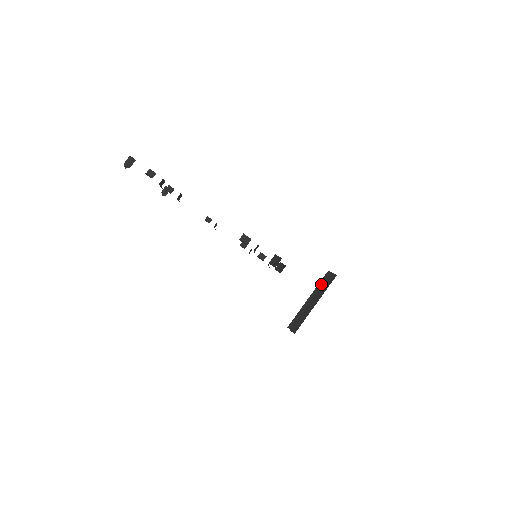
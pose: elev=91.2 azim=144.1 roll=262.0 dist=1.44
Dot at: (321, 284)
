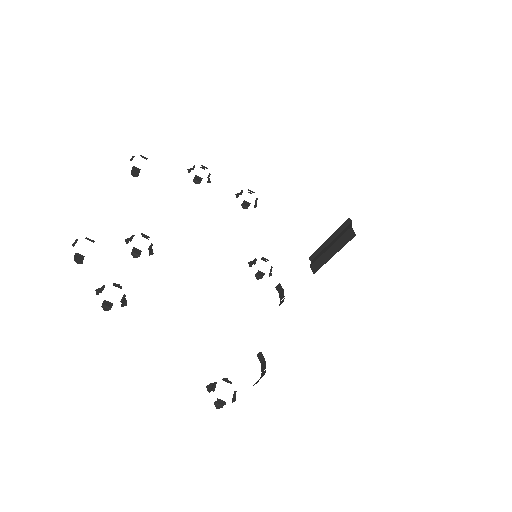
Dot at: (341, 230)
